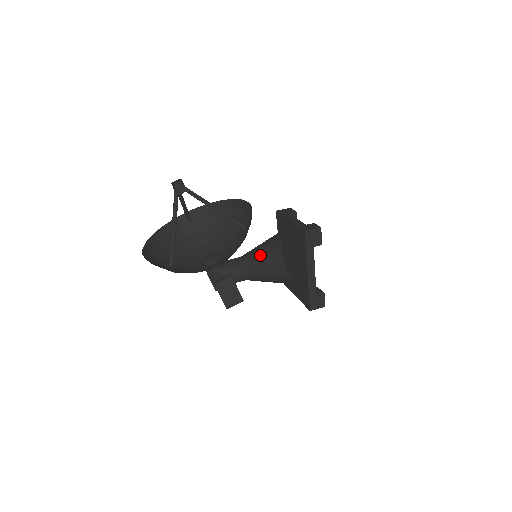
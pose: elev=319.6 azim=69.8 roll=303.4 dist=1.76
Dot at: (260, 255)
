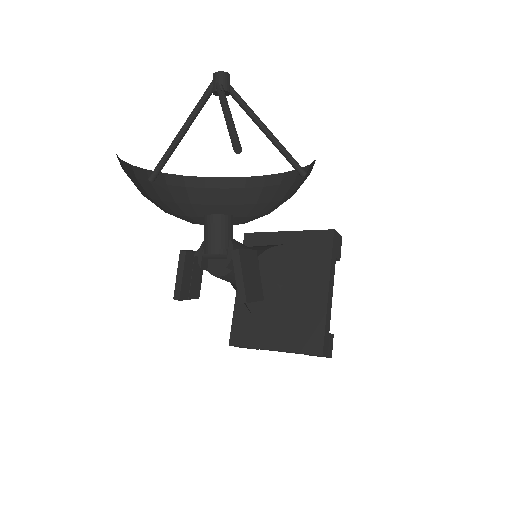
Dot at: occluded
